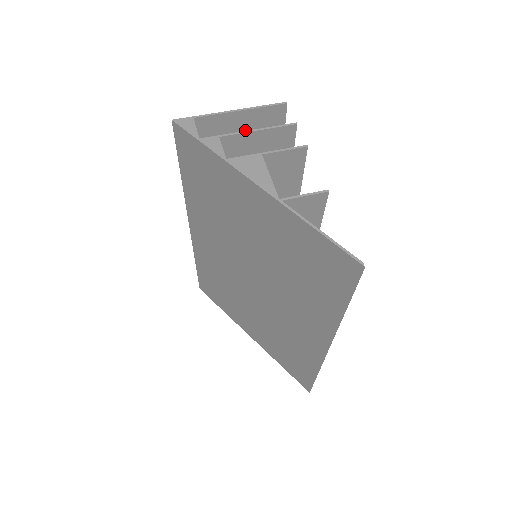
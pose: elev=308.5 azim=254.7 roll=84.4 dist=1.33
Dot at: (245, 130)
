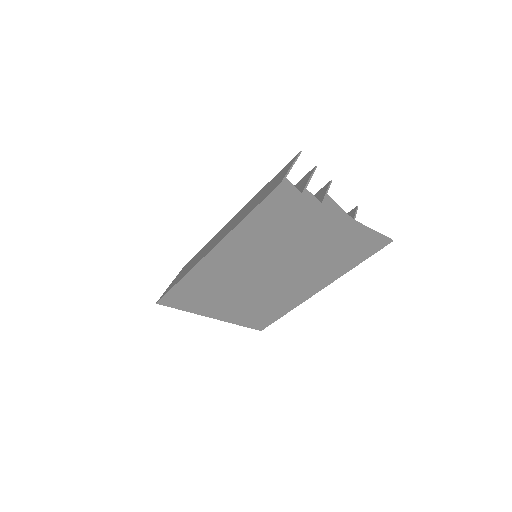
Dot at: occluded
